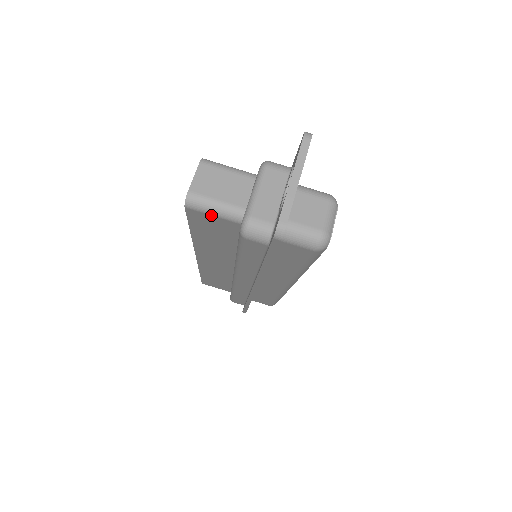
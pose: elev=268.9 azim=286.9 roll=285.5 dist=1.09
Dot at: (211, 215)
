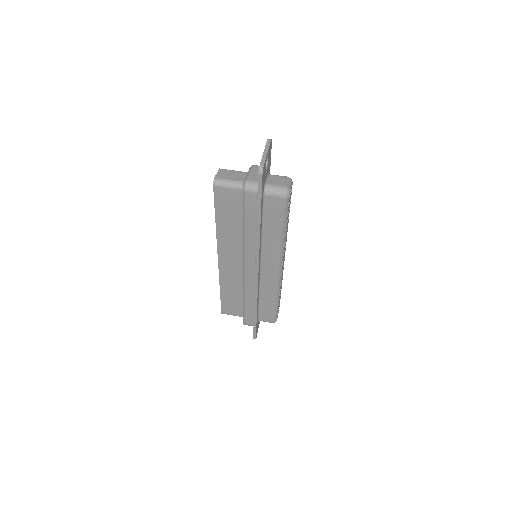
Dot at: (227, 188)
